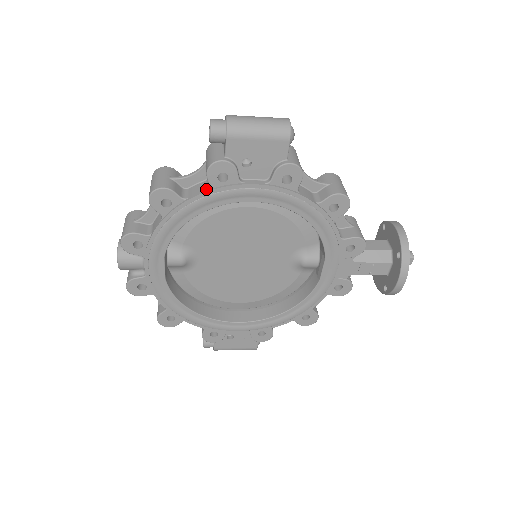
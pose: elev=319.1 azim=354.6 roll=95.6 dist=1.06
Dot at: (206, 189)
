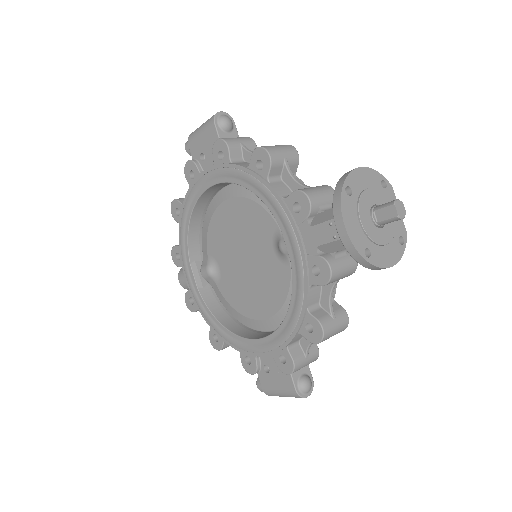
Dot at: (190, 190)
